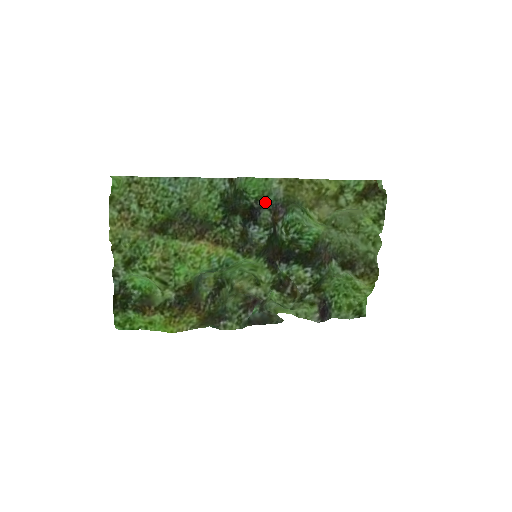
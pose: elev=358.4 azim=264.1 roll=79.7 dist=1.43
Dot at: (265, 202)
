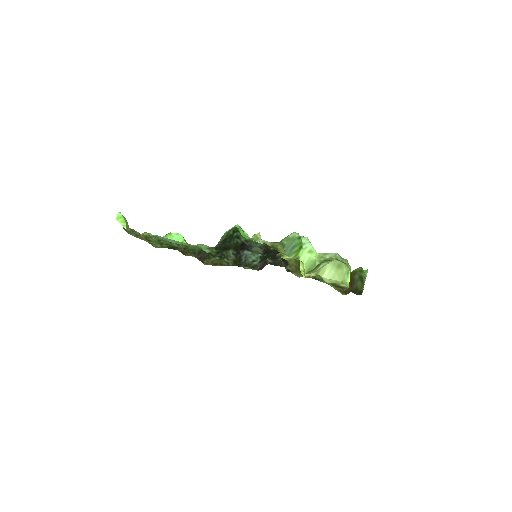
Dot at: (254, 246)
